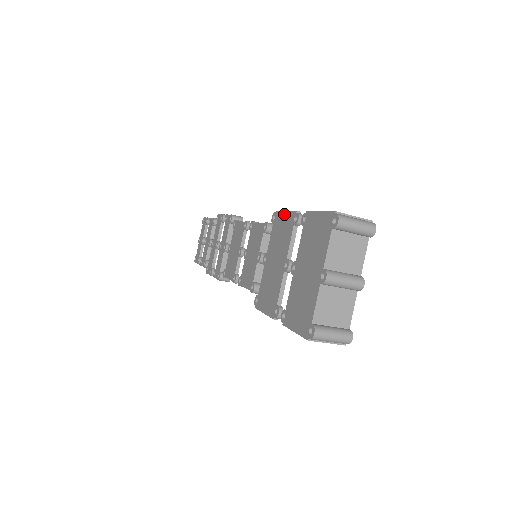
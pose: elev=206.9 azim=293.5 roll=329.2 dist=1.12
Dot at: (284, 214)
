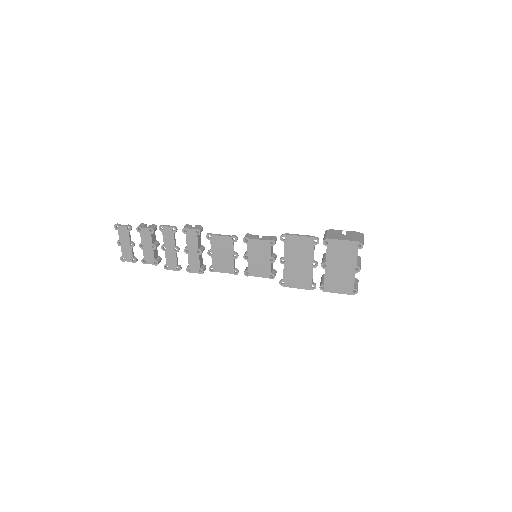
Dot at: (299, 238)
